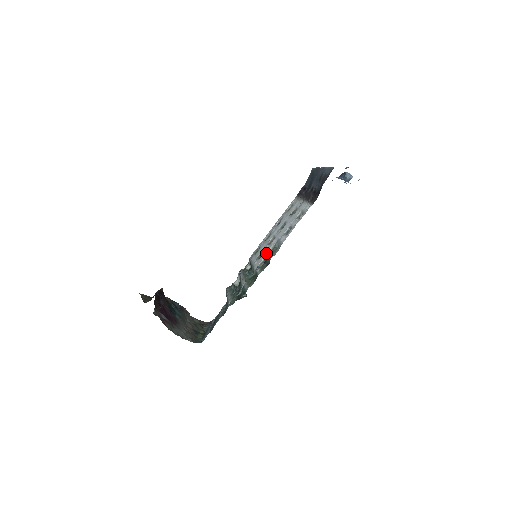
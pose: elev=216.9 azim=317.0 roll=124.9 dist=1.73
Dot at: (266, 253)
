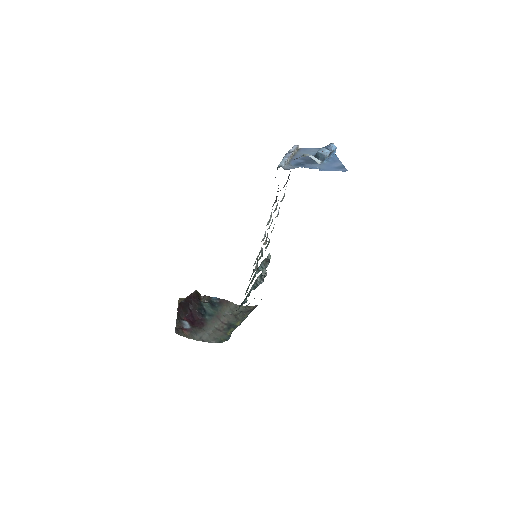
Dot at: occluded
